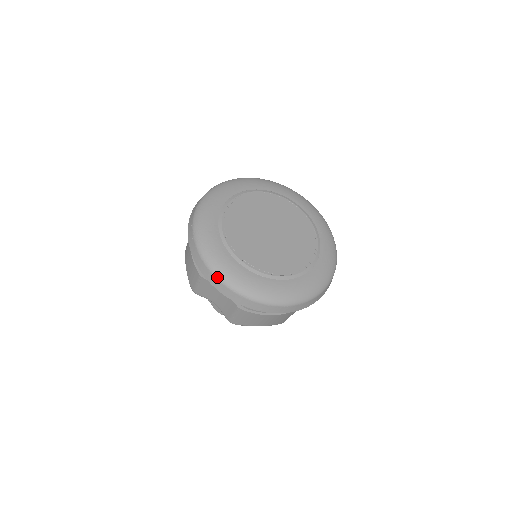
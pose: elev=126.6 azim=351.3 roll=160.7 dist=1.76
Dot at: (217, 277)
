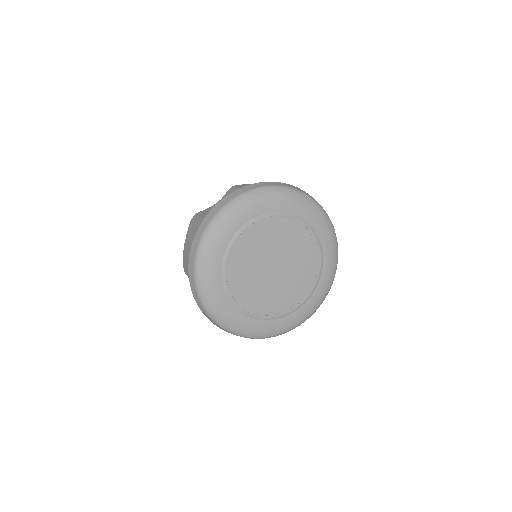
Dot at: (205, 309)
